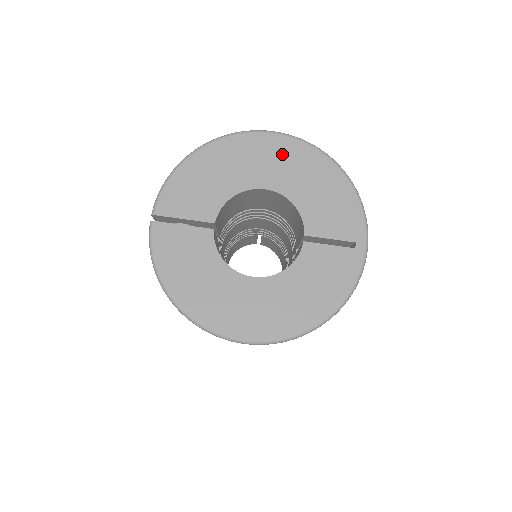
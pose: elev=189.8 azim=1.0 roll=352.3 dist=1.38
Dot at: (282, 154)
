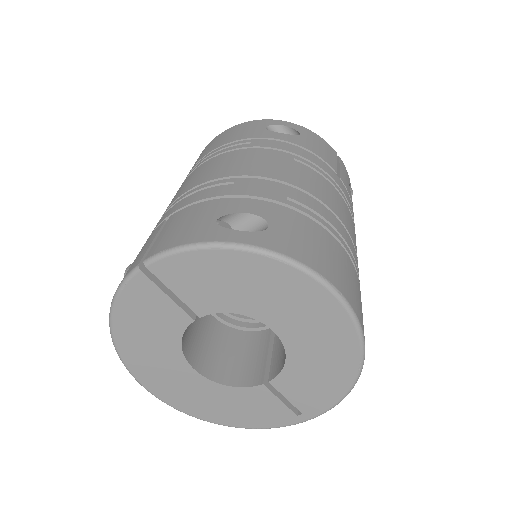
Dot at: (324, 323)
